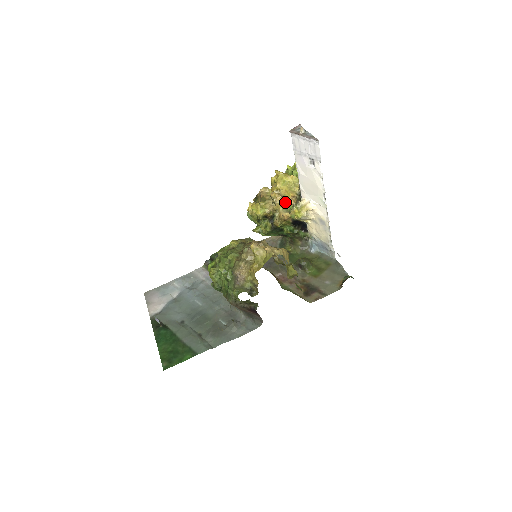
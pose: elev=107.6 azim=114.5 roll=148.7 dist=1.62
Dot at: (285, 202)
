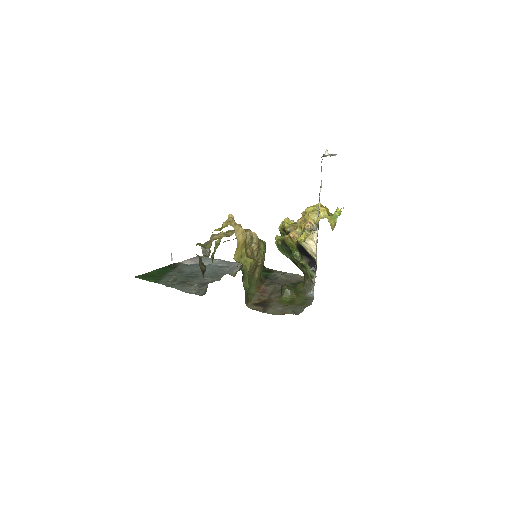
Dot at: (302, 224)
